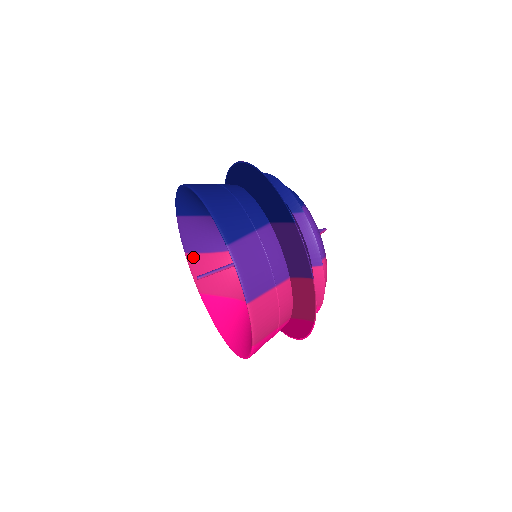
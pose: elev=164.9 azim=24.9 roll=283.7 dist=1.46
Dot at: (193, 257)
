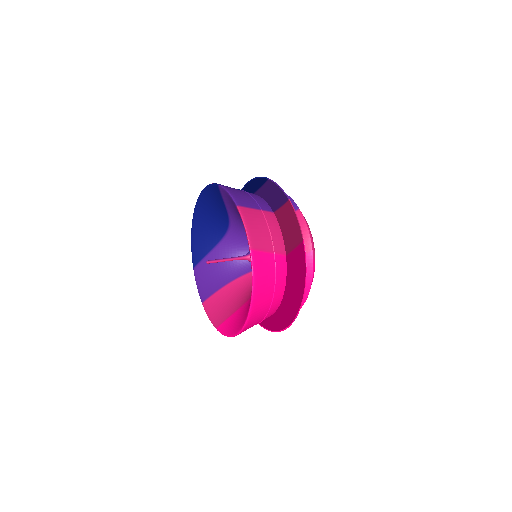
Dot at: (209, 301)
